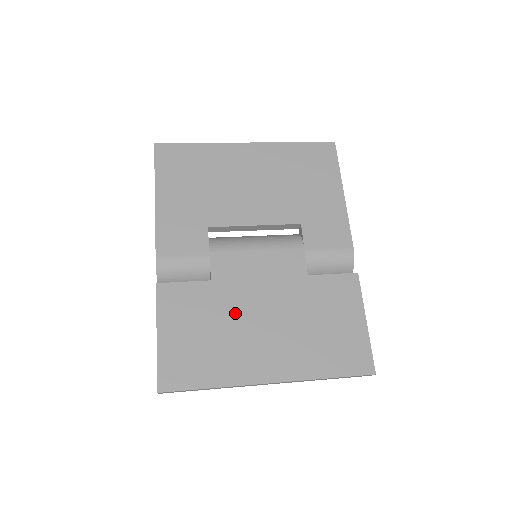
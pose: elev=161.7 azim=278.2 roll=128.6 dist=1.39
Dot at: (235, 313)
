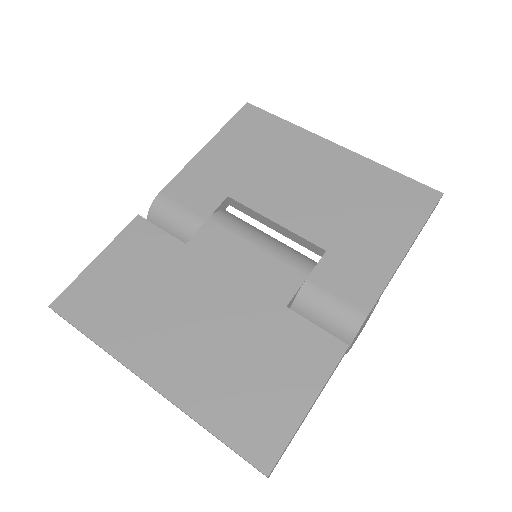
Dot at: (179, 289)
